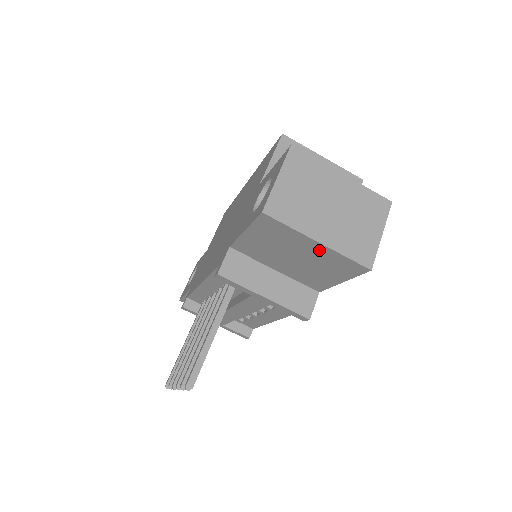
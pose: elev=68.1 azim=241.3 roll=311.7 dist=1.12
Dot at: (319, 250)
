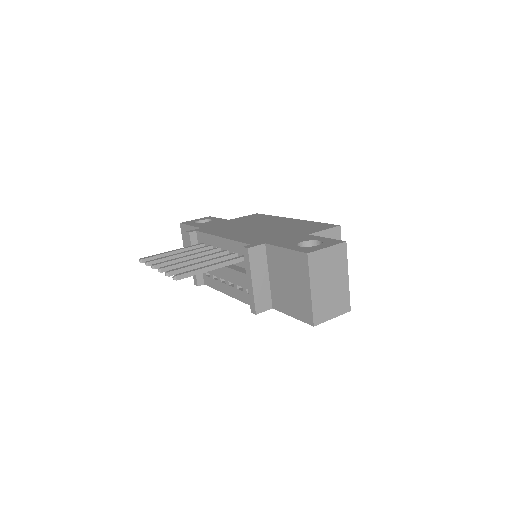
Dot at: (305, 294)
